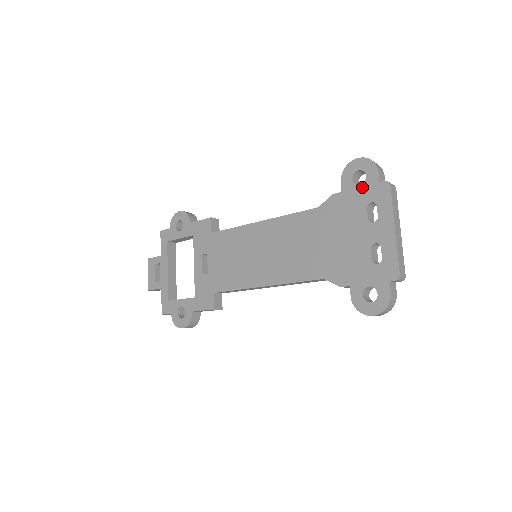
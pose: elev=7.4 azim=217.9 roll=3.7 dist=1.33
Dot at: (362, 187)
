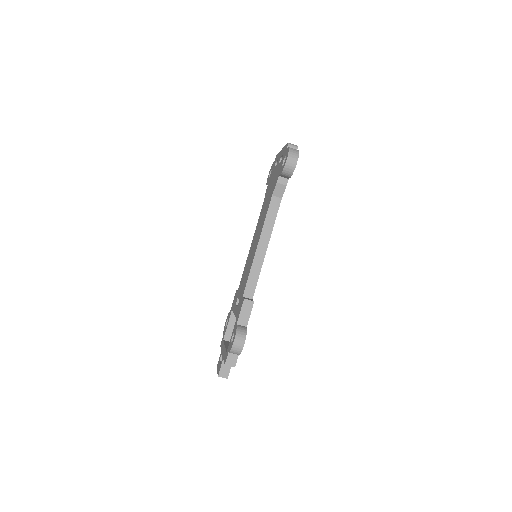
Dot at: occluded
